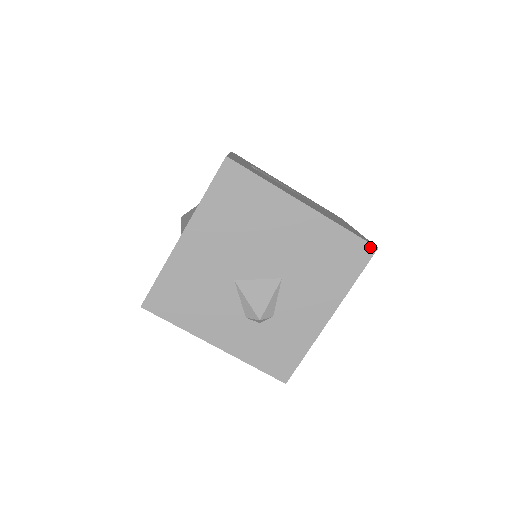
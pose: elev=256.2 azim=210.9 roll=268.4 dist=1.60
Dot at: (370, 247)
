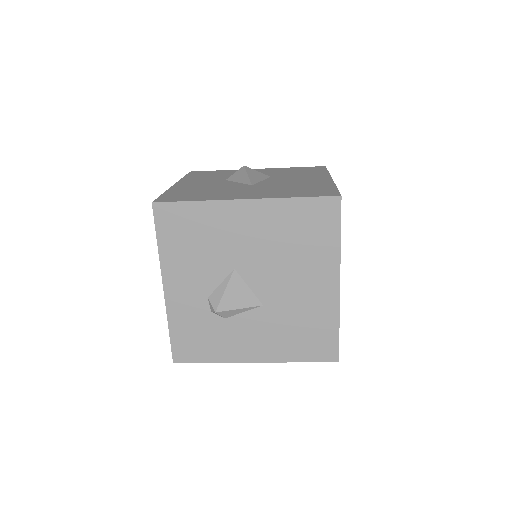
Dot at: (336, 356)
